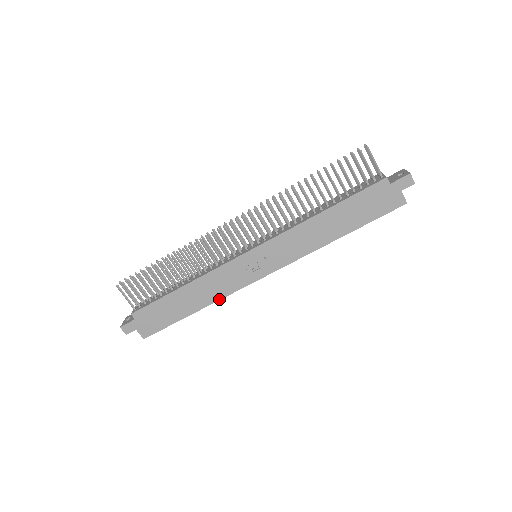
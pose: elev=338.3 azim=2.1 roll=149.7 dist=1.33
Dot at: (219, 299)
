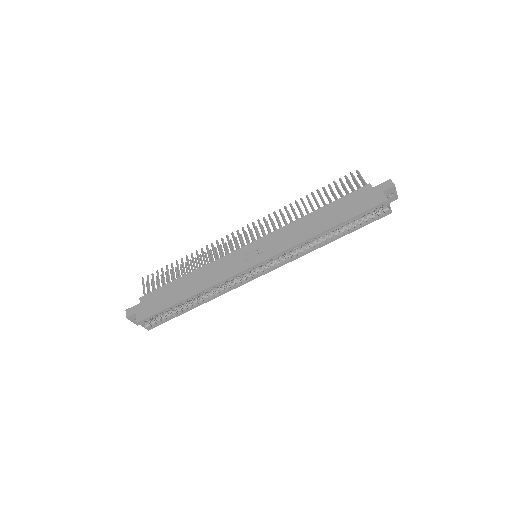
Dot at: (212, 285)
